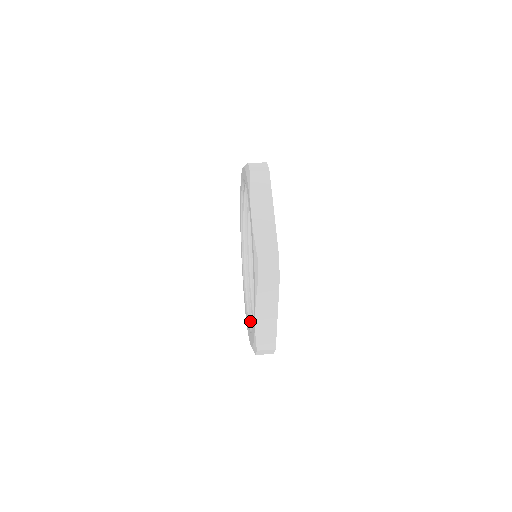
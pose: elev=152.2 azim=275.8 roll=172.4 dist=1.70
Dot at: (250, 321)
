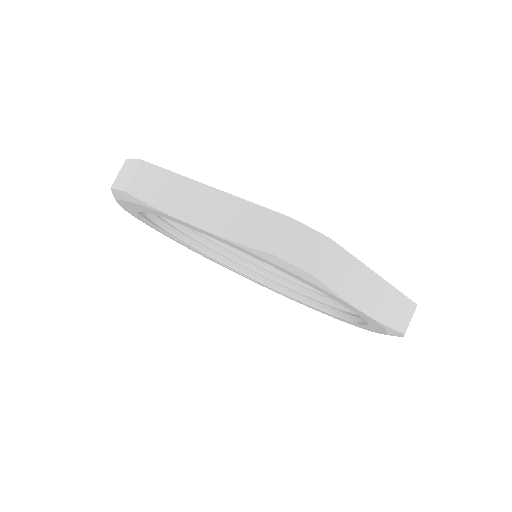
Dot at: (251, 276)
